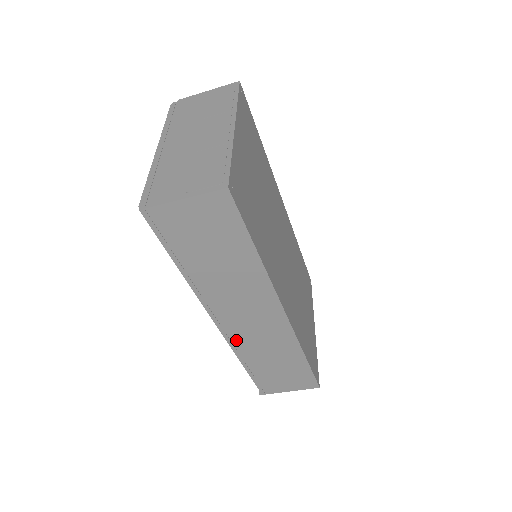
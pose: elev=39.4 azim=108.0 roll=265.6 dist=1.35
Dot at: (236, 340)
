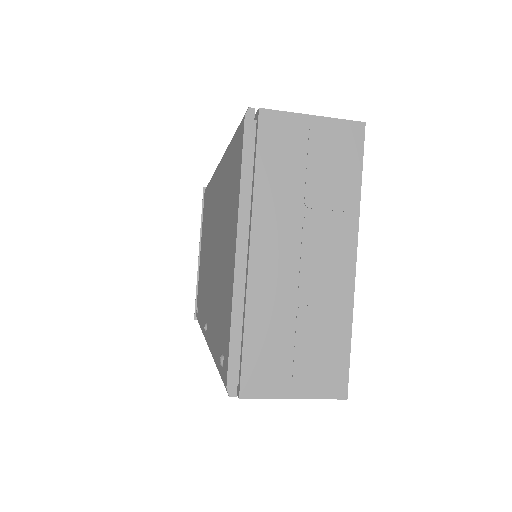
Dot at: occluded
